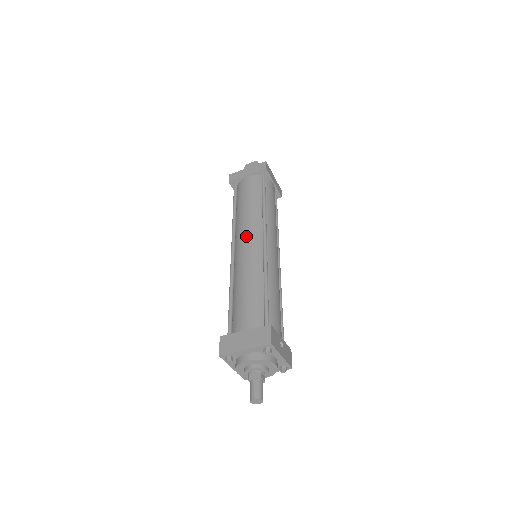
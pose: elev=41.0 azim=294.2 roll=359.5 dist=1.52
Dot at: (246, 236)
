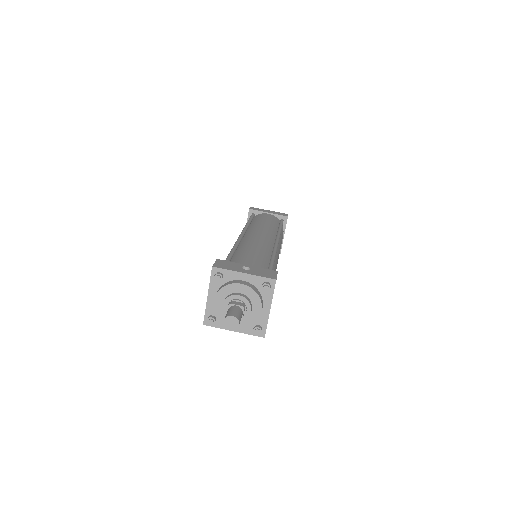
Dot at: occluded
